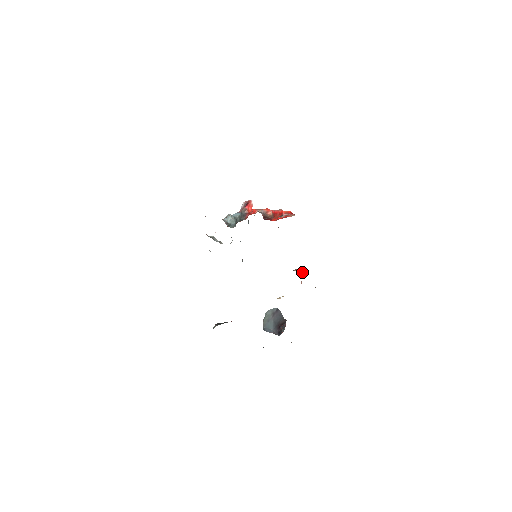
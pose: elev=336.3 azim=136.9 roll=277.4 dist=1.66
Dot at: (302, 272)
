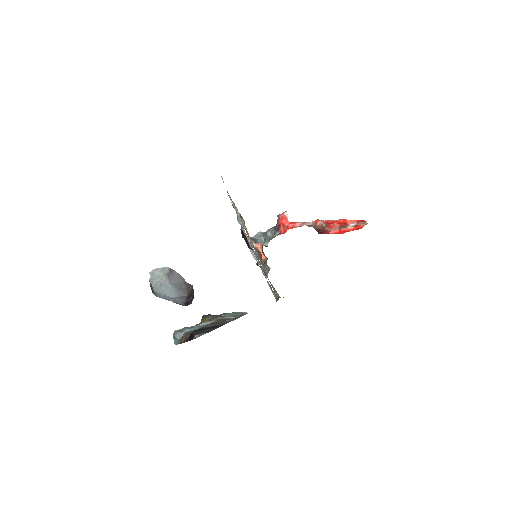
Dot at: (260, 244)
